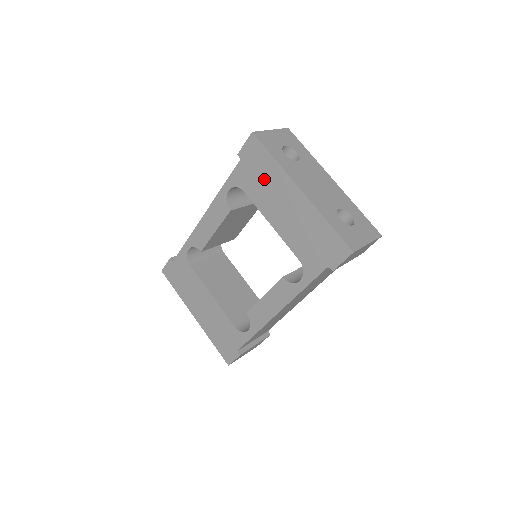
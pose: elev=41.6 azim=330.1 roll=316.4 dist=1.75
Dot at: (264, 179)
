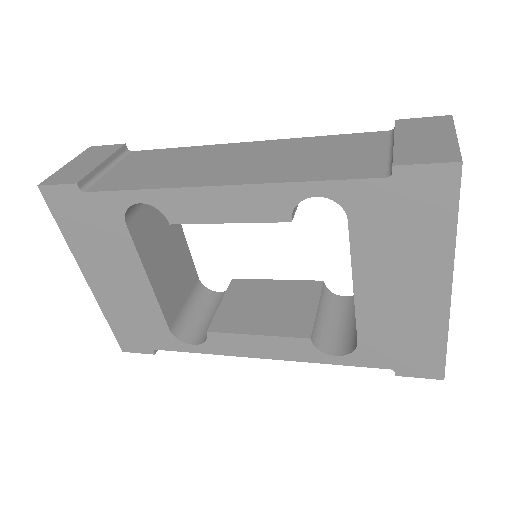
Dot at: (406, 236)
